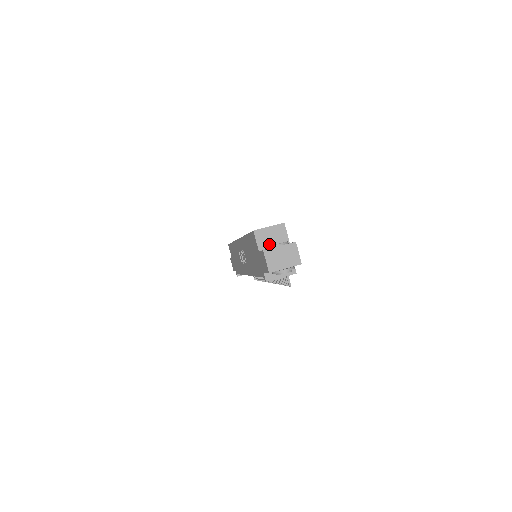
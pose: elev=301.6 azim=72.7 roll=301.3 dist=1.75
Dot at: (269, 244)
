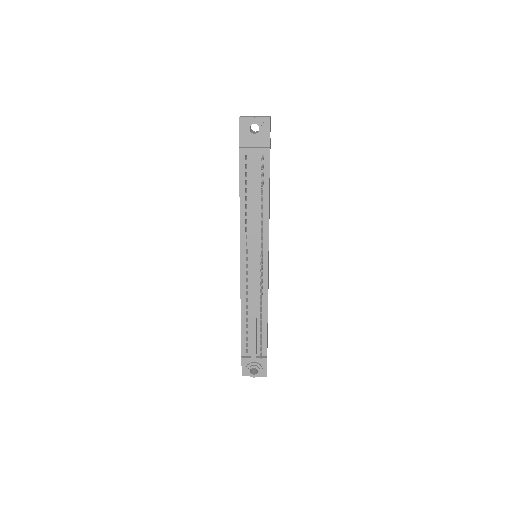
Dot at: occluded
